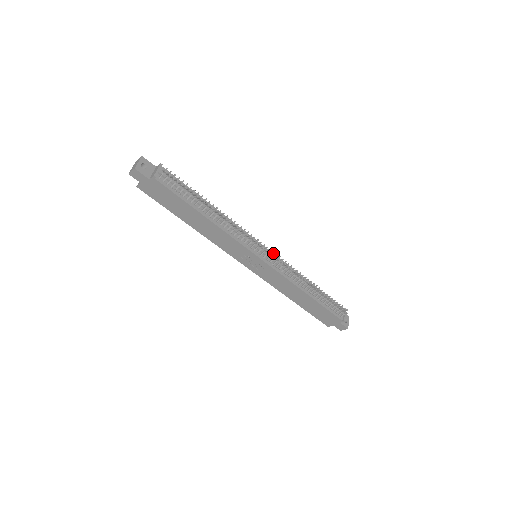
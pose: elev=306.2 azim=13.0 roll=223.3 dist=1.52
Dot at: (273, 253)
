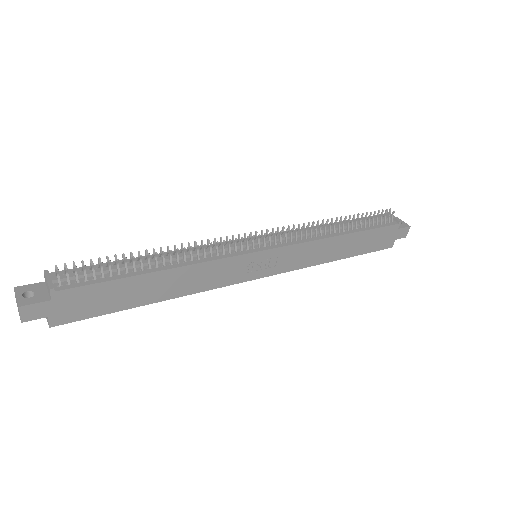
Dot at: occluded
